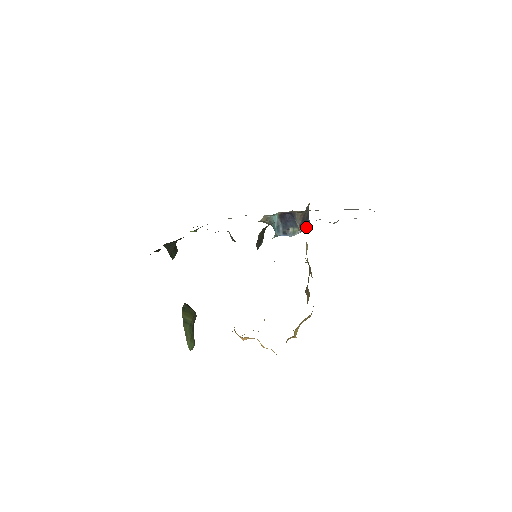
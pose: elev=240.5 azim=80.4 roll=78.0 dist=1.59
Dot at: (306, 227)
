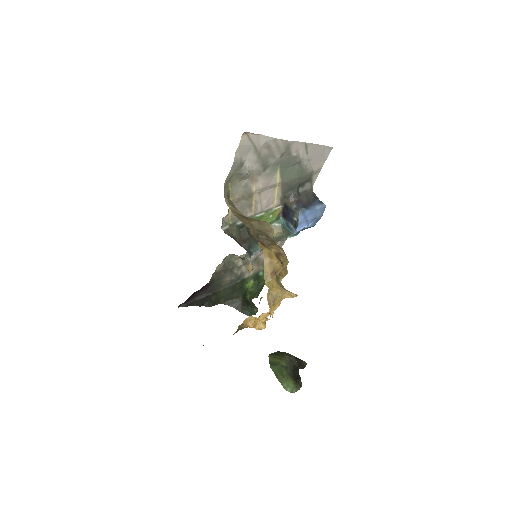
Dot at: (318, 209)
